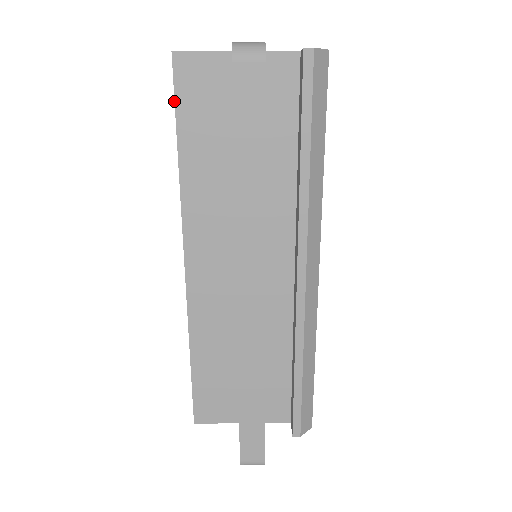
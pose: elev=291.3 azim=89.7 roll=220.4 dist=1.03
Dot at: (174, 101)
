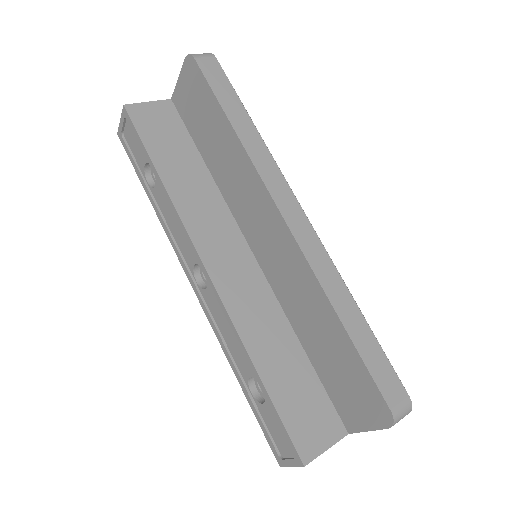
Dot at: (139, 136)
